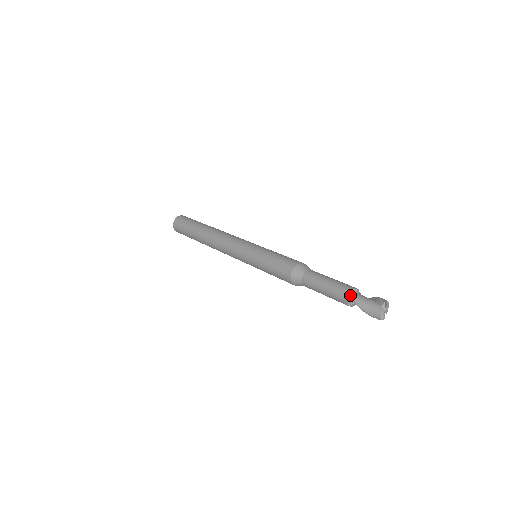
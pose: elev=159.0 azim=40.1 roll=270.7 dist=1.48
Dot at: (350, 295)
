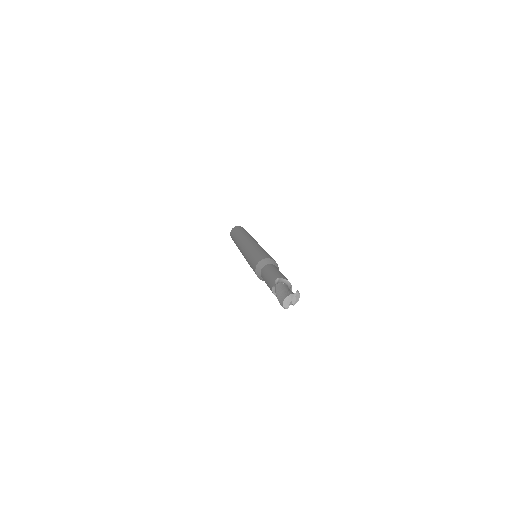
Dot at: (278, 282)
